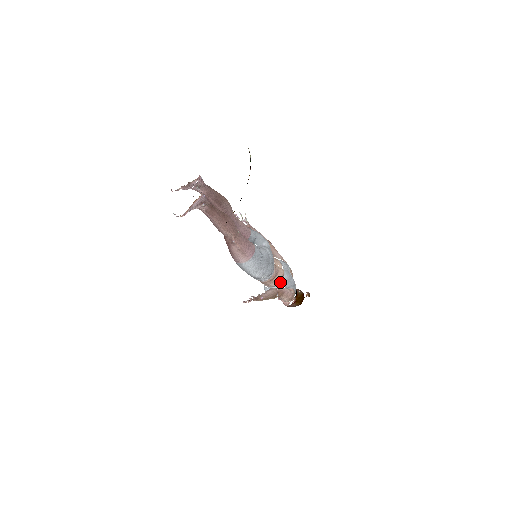
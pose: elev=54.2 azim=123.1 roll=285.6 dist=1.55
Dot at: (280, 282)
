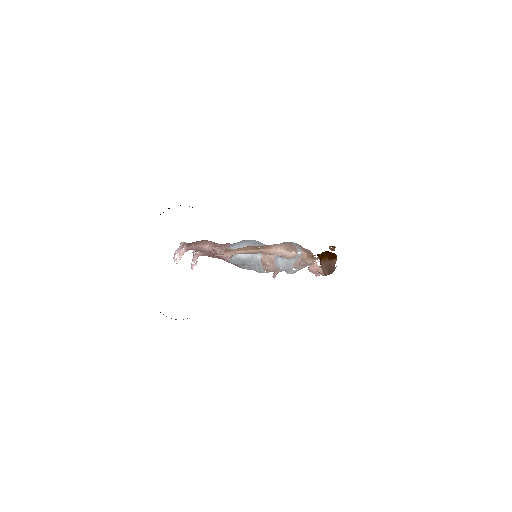
Dot at: occluded
